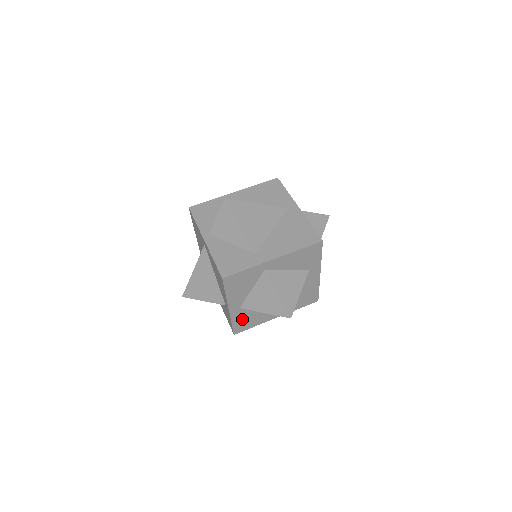
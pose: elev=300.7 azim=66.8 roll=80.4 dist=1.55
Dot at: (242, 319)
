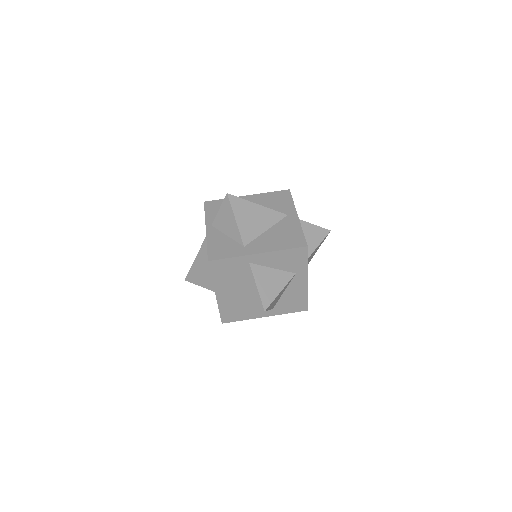
Dot at: (229, 309)
